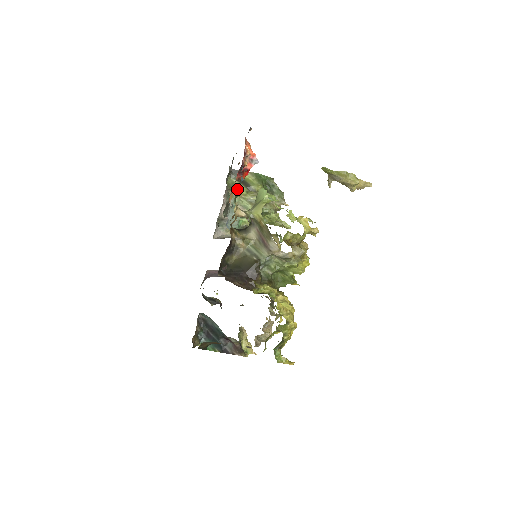
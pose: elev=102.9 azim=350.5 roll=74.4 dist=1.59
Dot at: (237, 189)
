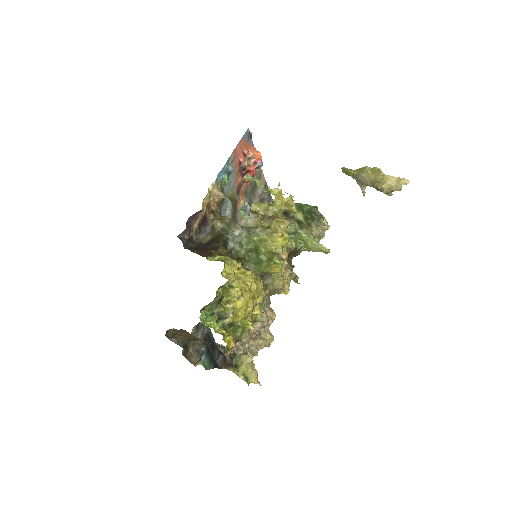
Dot at: occluded
